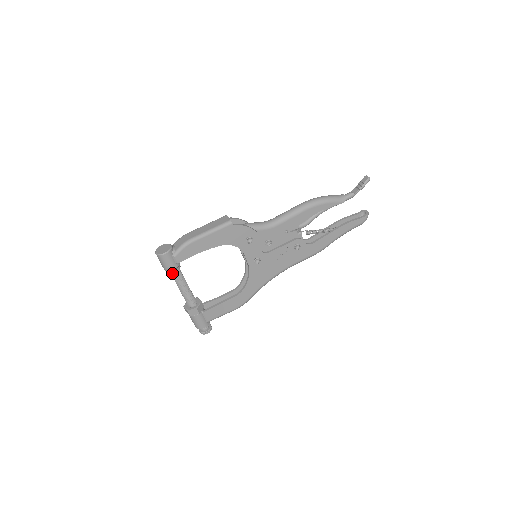
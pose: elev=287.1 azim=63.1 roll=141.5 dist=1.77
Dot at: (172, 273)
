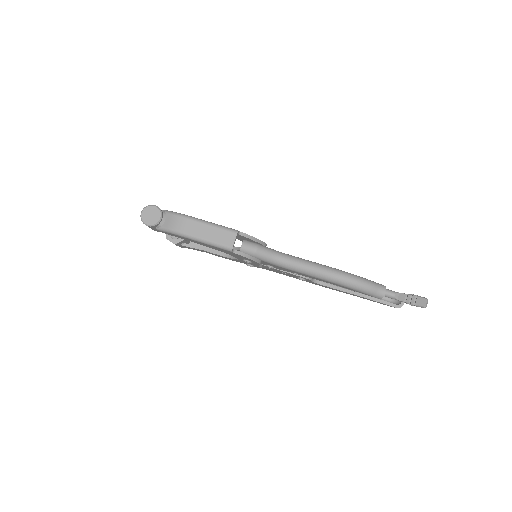
Dot at: occluded
